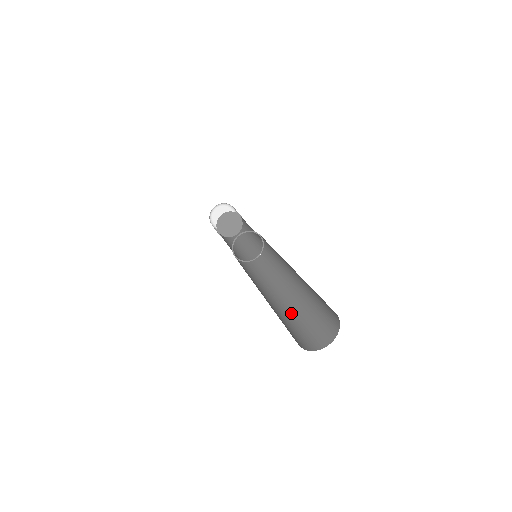
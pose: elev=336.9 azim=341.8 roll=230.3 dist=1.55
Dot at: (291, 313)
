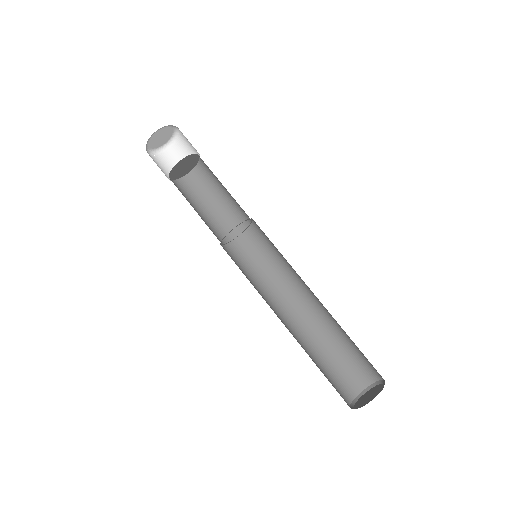
Dot at: (309, 349)
